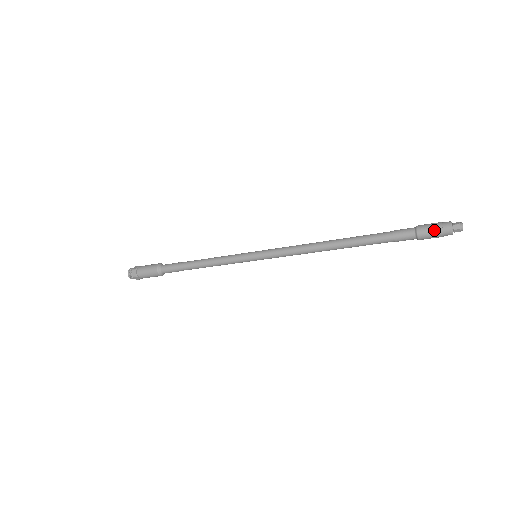
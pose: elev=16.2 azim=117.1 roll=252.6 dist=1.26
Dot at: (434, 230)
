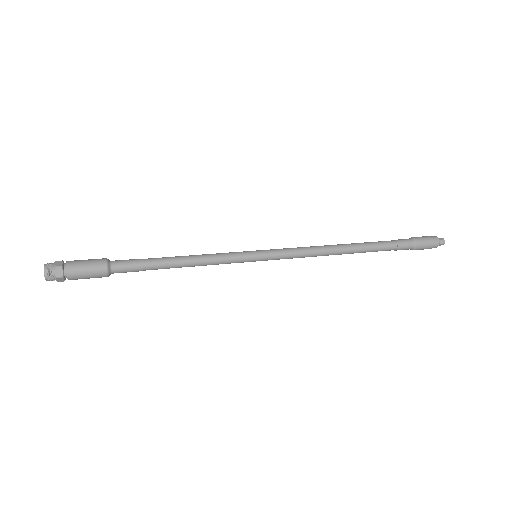
Dot at: (428, 243)
